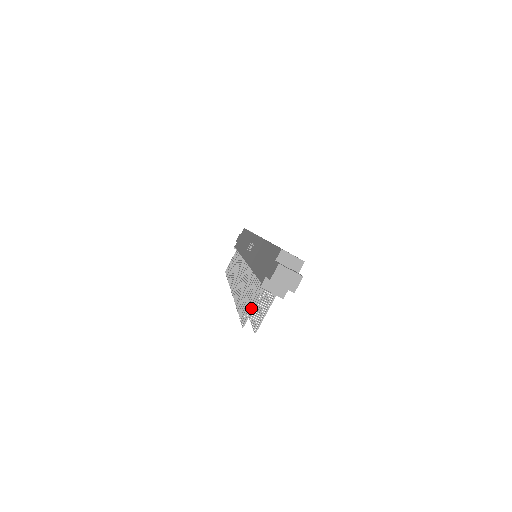
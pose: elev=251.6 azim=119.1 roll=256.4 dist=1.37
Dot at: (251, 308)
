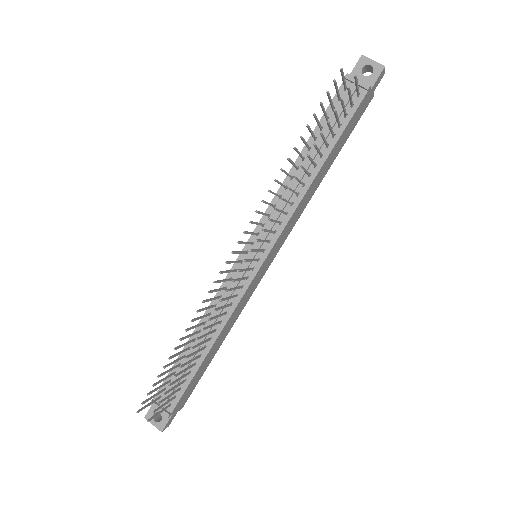
Dot at: (342, 77)
